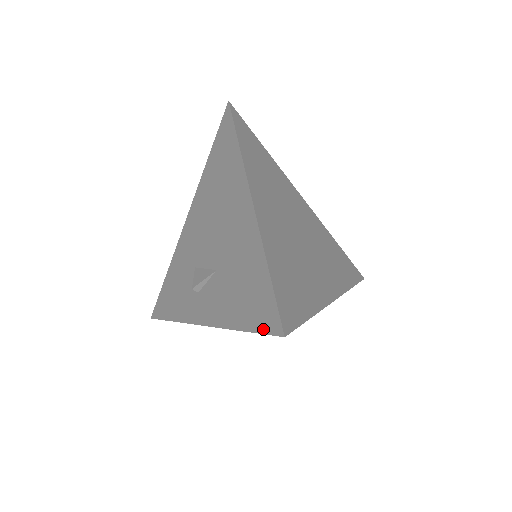
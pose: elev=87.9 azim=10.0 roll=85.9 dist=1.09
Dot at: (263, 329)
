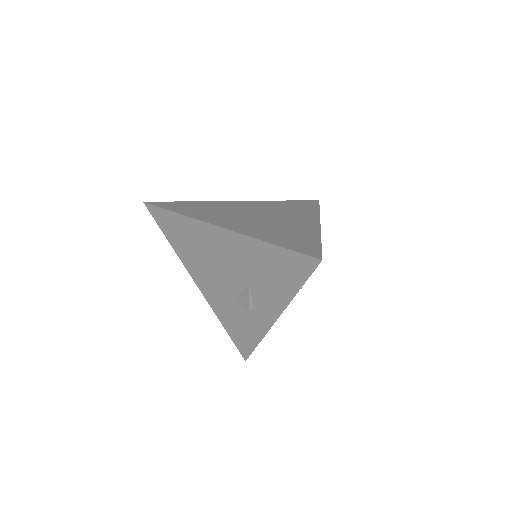
Dot at: (308, 273)
